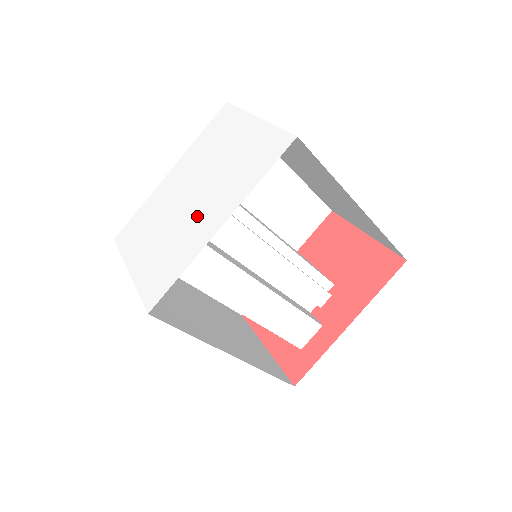
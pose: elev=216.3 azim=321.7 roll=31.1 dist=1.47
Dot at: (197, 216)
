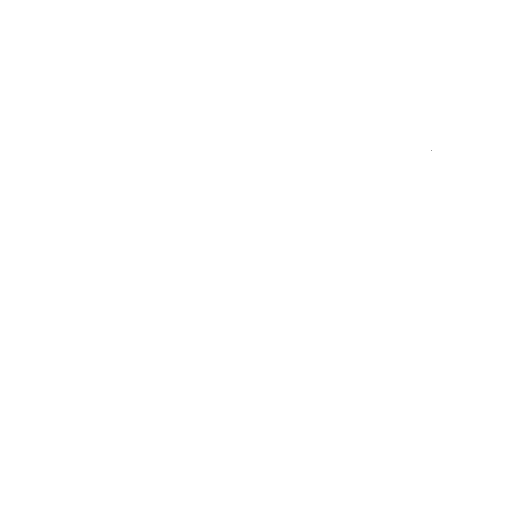
Dot at: (310, 321)
